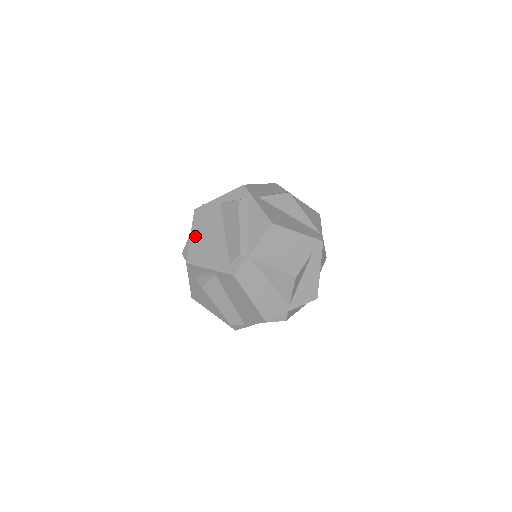
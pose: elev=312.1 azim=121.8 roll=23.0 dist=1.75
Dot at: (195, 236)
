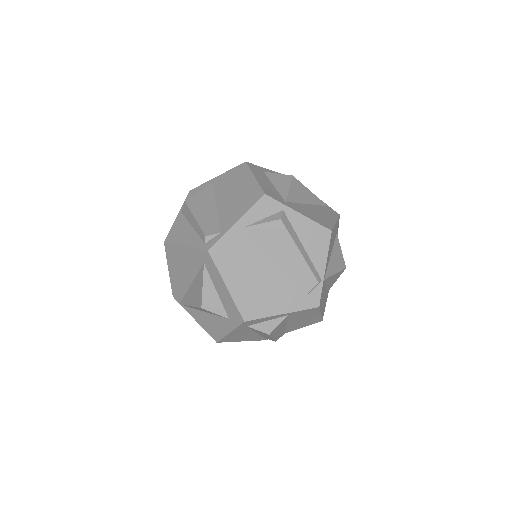
Dot at: (235, 285)
